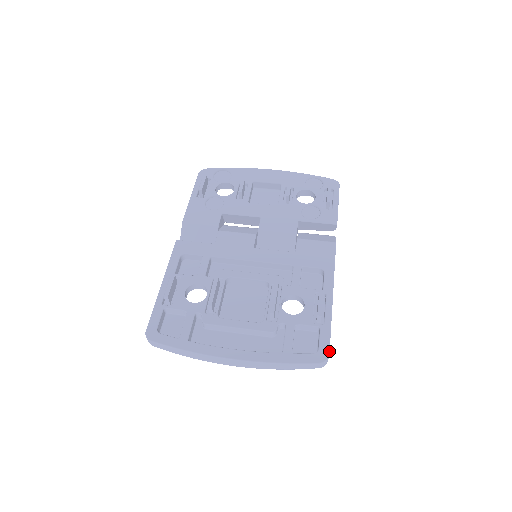
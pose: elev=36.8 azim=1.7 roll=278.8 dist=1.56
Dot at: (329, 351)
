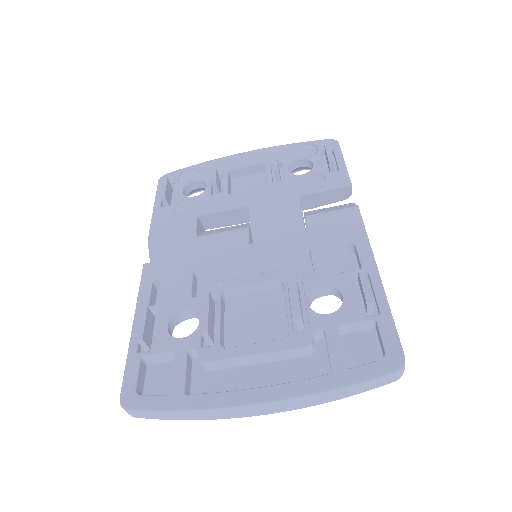
Dot at: (402, 350)
